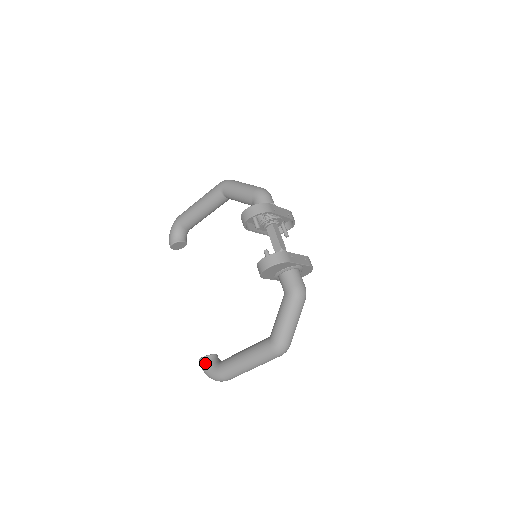
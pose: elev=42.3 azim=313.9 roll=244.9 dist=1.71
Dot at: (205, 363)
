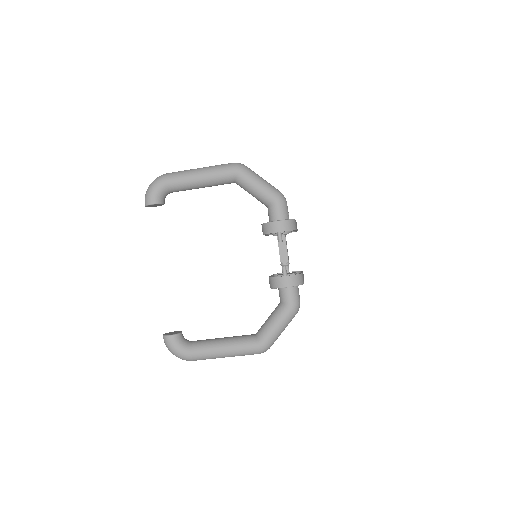
Dot at: (174, 342)
